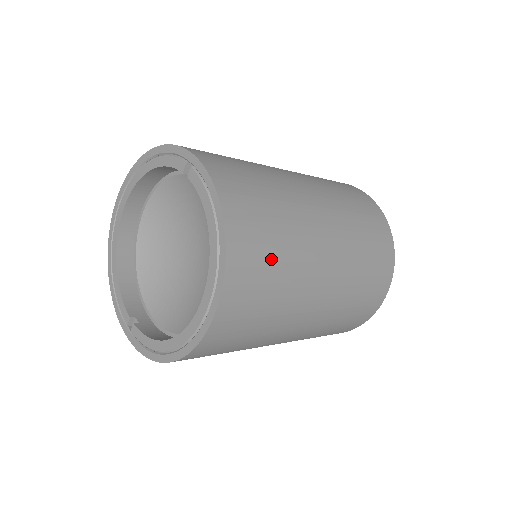
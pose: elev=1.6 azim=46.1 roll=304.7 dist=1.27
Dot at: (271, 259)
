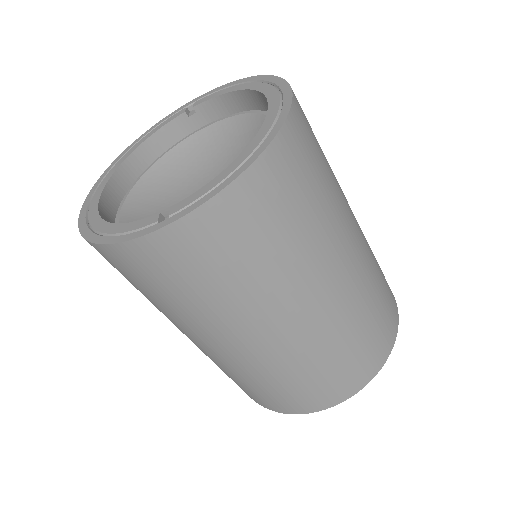
Dot at: occluded
